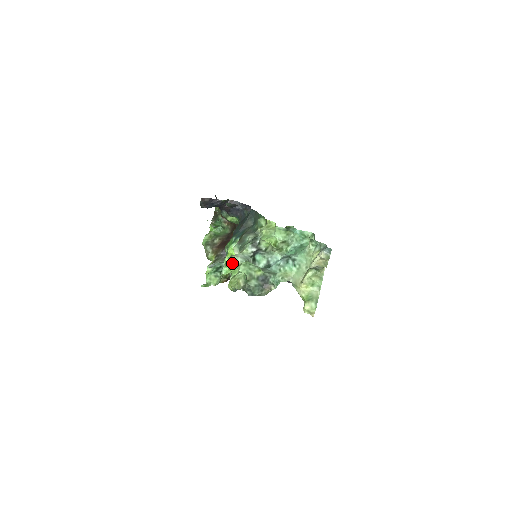
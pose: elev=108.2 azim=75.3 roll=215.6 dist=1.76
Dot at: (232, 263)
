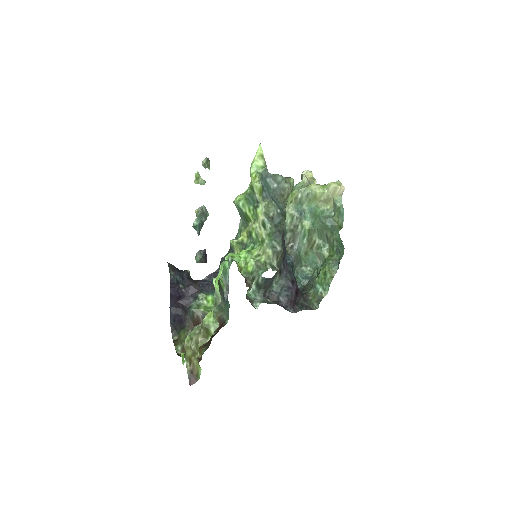
Dot at: (240, 195)
